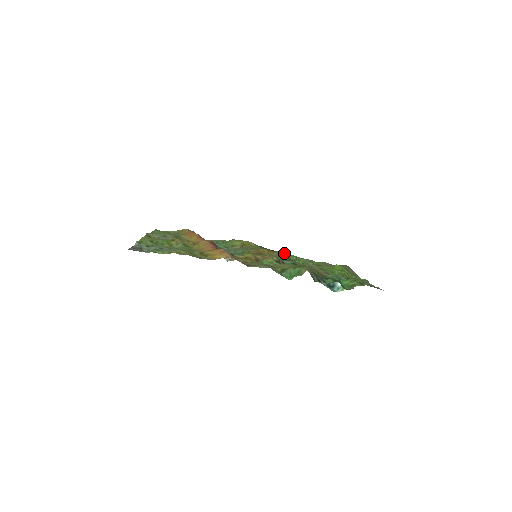
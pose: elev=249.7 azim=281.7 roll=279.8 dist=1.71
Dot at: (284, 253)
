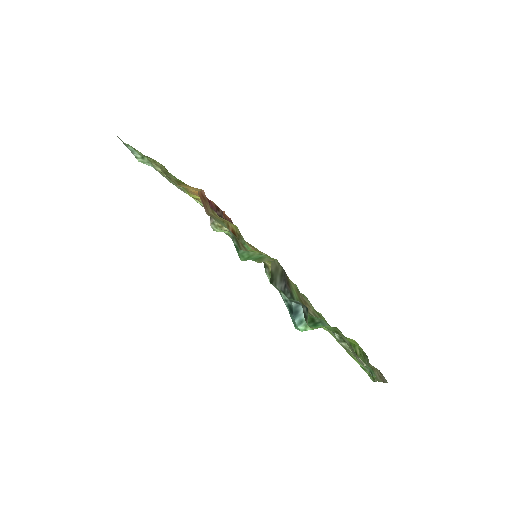
Dot at: occluded
